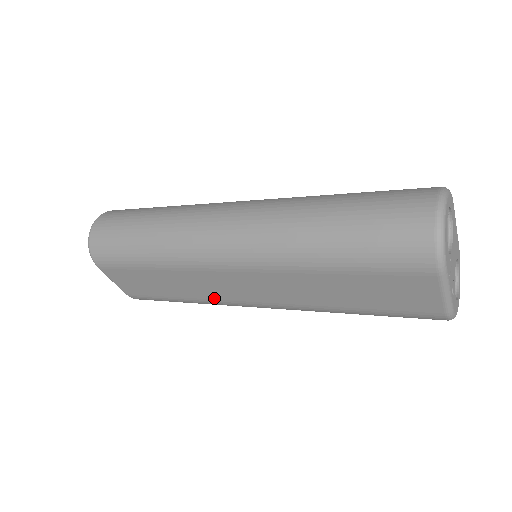
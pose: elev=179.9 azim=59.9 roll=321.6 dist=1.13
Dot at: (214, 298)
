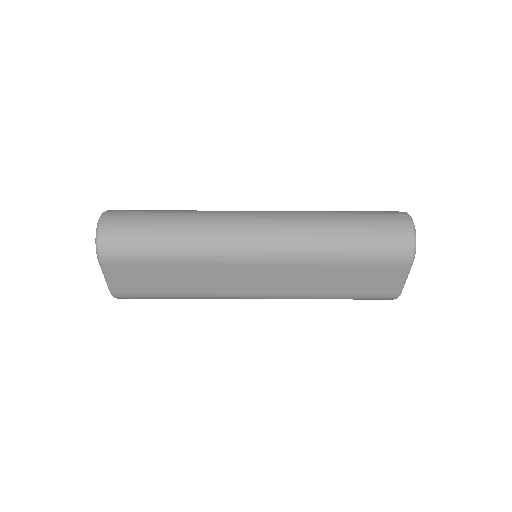
Dot at: (217, 291)
